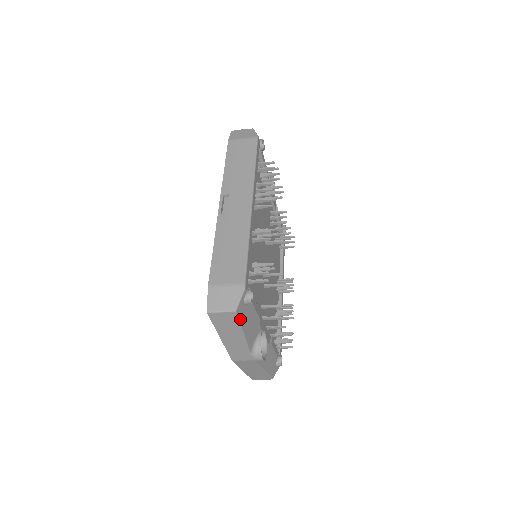
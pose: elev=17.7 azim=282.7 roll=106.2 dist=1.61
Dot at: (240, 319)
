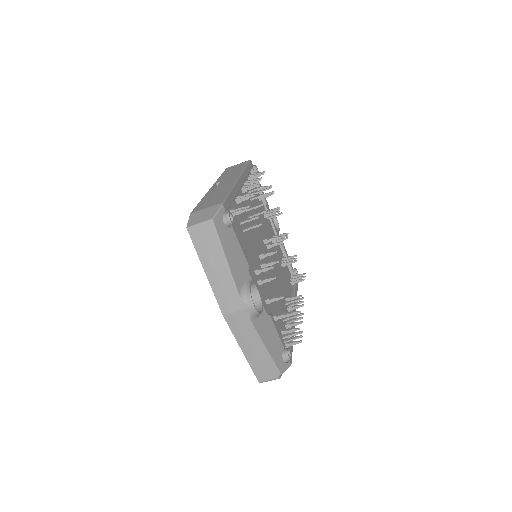
Dot at: (219, 235)
